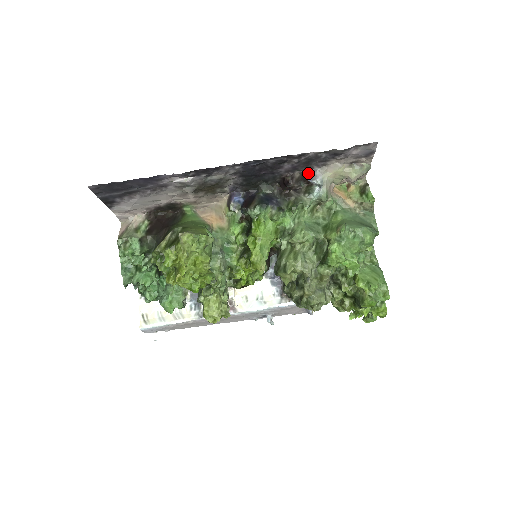
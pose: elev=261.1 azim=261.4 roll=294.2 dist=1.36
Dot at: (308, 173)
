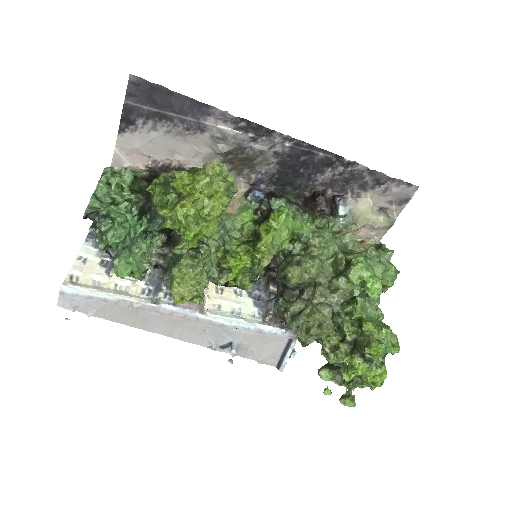
Dot at: (341, 195)
